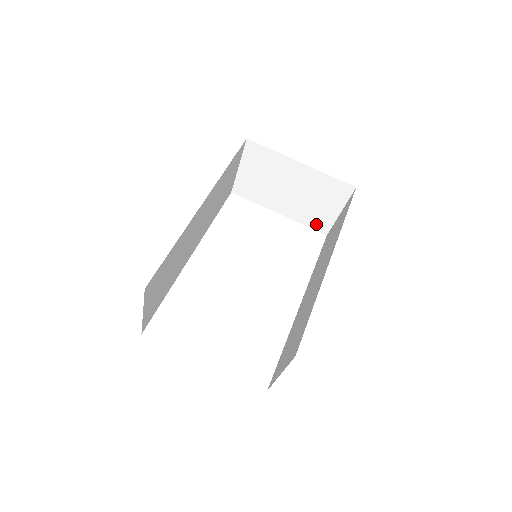
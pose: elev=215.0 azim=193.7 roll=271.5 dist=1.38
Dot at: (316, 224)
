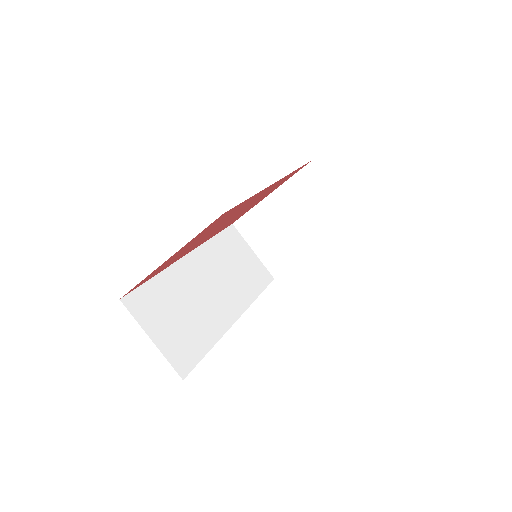
Dot at: (340, 225)
